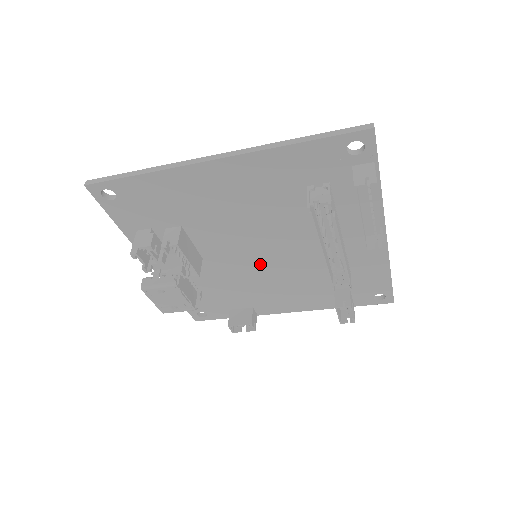
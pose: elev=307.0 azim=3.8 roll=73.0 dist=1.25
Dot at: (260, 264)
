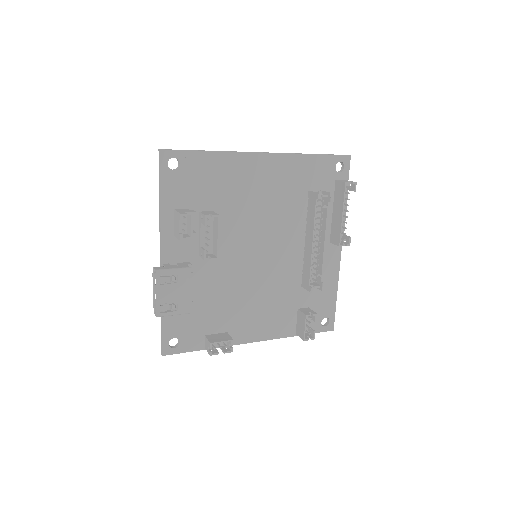
Dot at: (254, 268)
